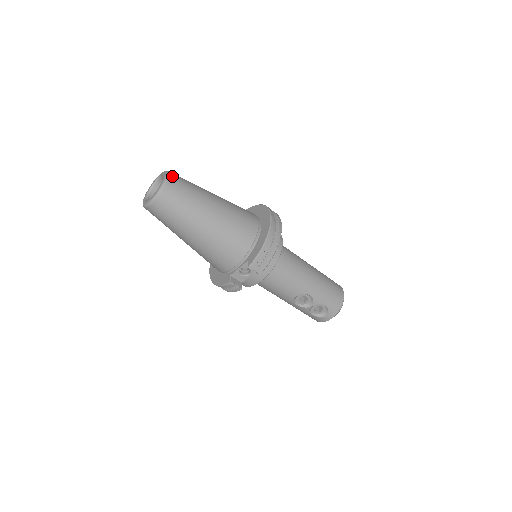
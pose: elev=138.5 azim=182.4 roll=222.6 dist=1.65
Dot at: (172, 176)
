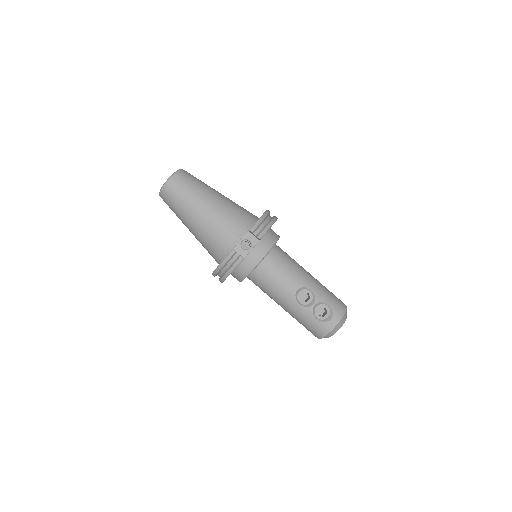
Dot at: (186, 171)
